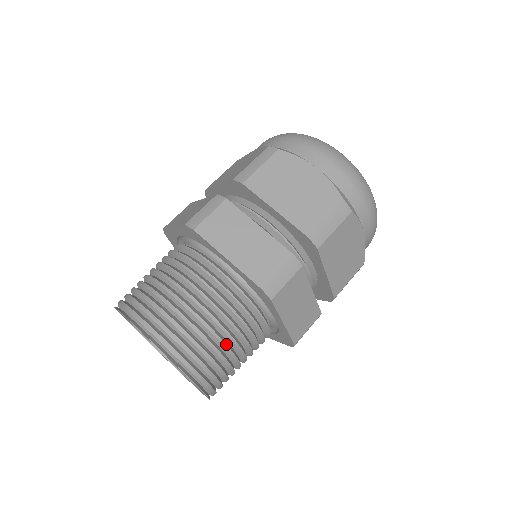
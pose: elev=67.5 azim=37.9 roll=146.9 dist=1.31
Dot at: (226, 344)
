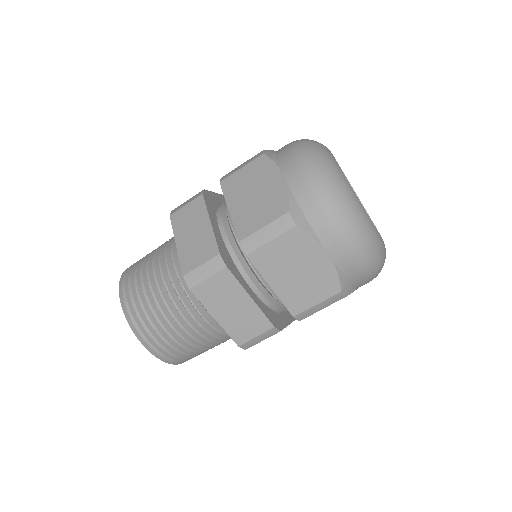
Dot at: (167, 317)
